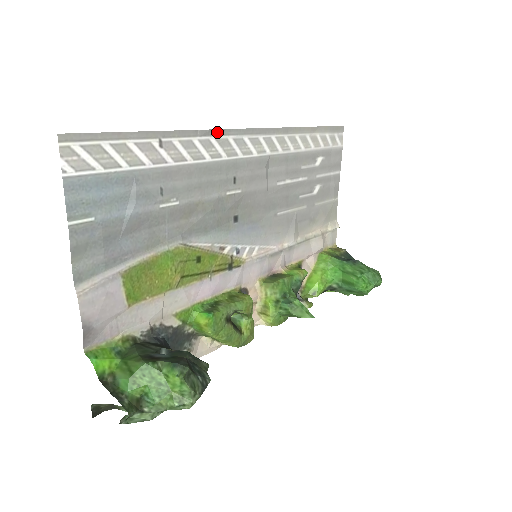
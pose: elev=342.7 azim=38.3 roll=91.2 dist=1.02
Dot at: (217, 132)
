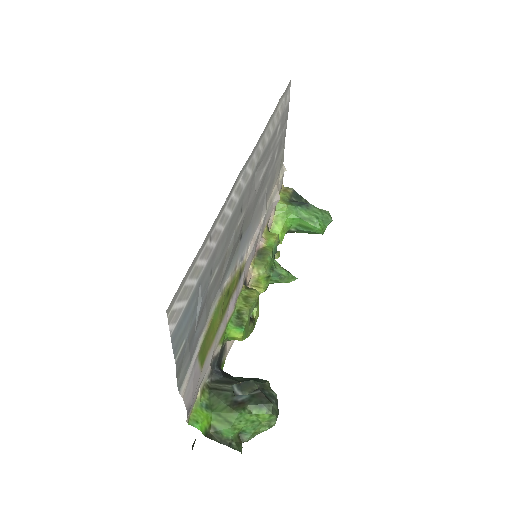
Dot at: (234, 185)
